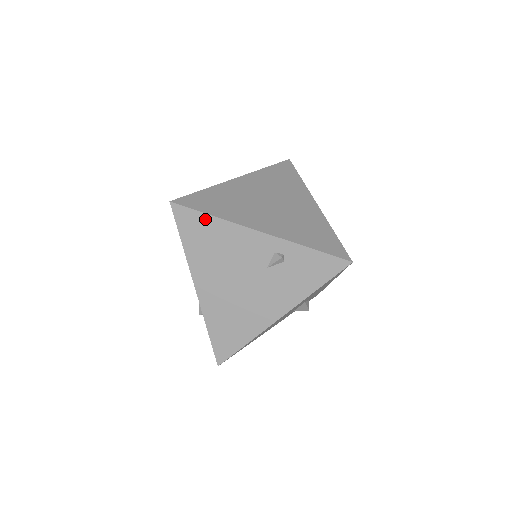
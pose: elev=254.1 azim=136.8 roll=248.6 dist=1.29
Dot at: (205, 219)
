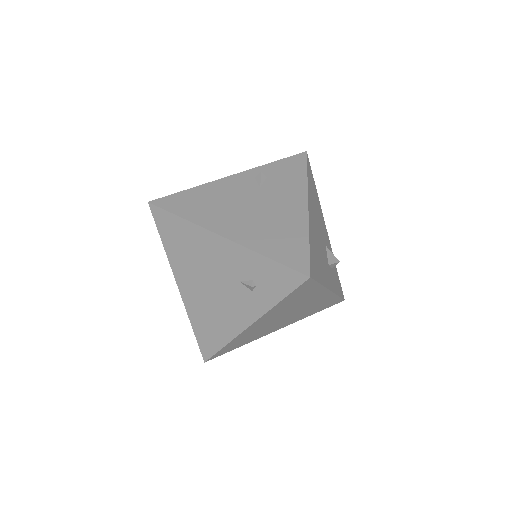
Dot at: (185, 194)
